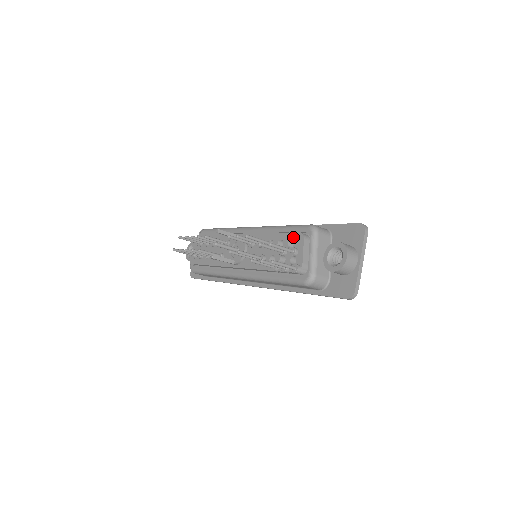
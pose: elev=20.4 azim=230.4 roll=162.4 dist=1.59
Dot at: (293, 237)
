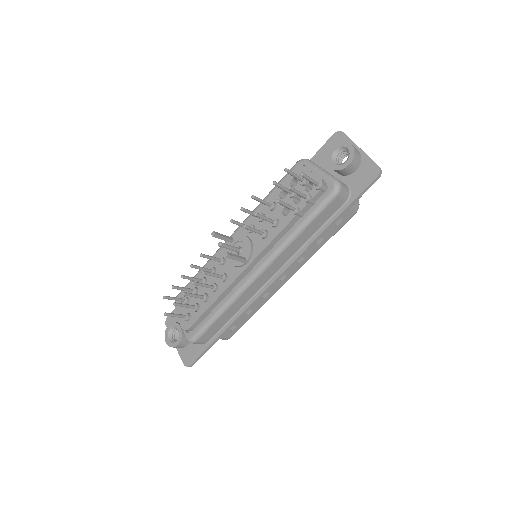
Dot at: (291, 177)
